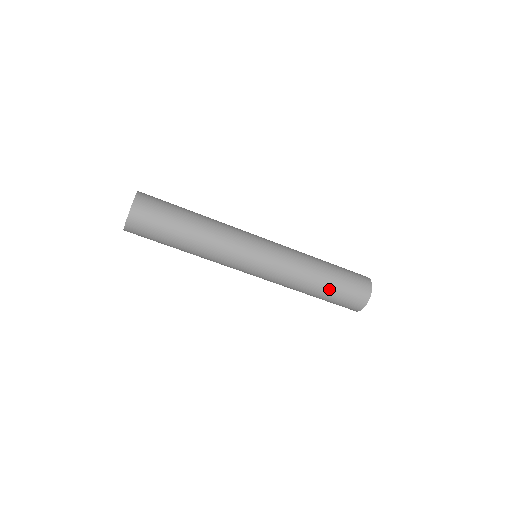
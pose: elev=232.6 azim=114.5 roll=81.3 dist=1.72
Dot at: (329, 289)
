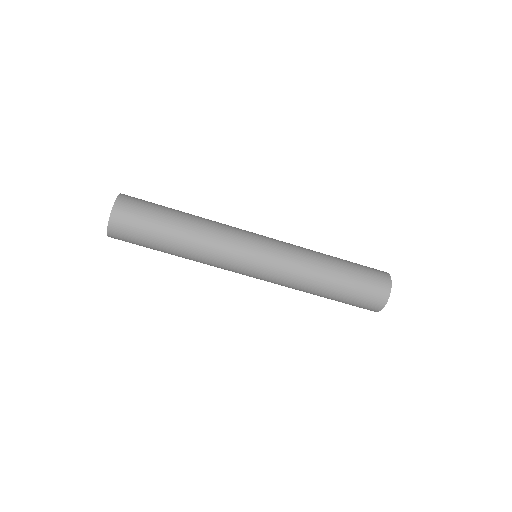
Dot at: (340, 289)
